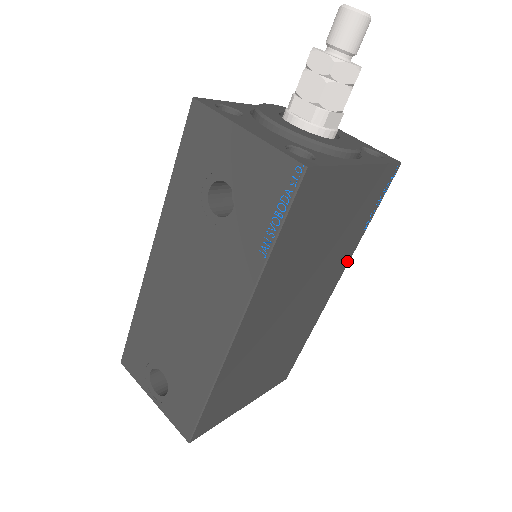
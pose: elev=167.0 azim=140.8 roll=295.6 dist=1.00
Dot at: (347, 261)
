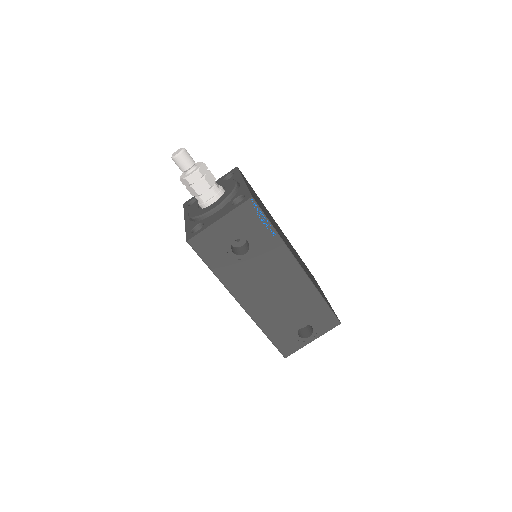
Dot at: (270, 214)
